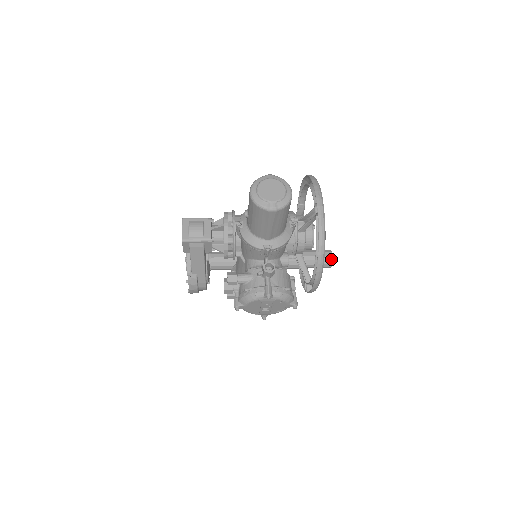
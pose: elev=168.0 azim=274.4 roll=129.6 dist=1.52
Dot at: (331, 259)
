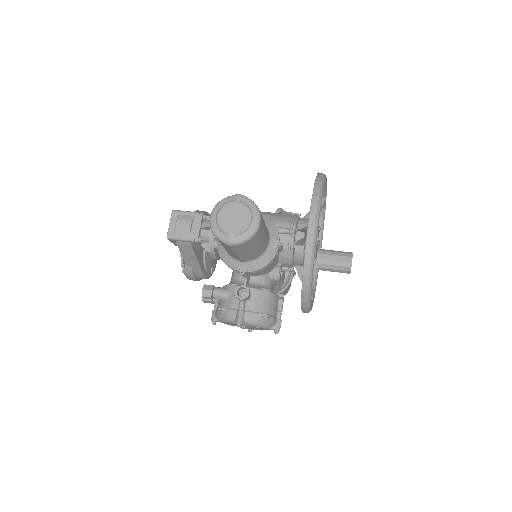
Dot at: (349, 266)
